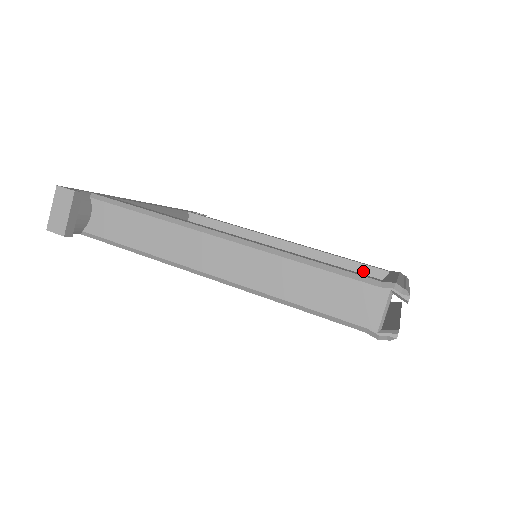
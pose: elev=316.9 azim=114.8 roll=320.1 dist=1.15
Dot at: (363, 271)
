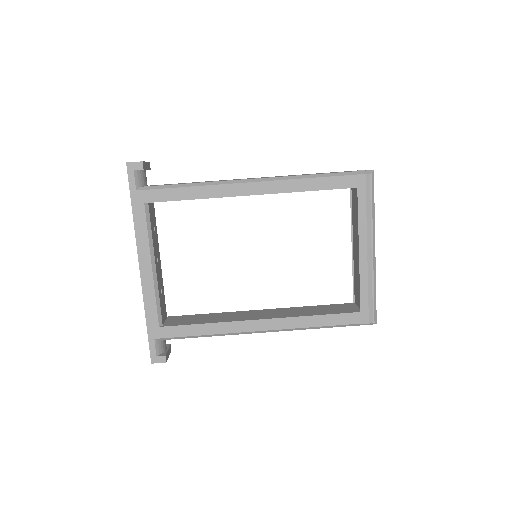
Dot at: occluded
